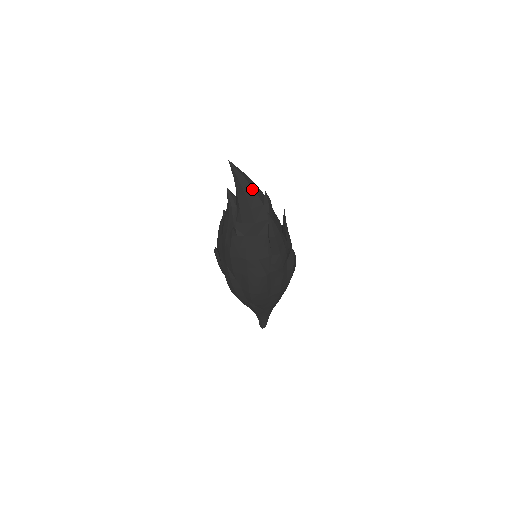
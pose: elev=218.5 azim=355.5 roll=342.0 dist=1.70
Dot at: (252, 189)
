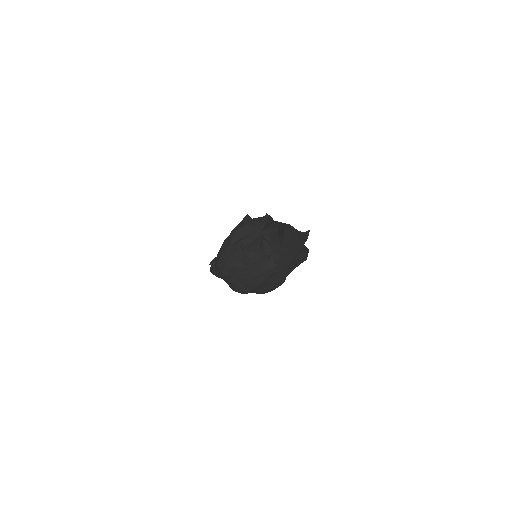
Dot at: (297, 238)
